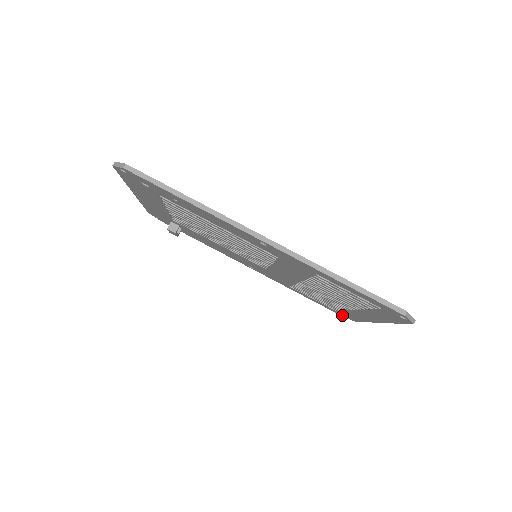
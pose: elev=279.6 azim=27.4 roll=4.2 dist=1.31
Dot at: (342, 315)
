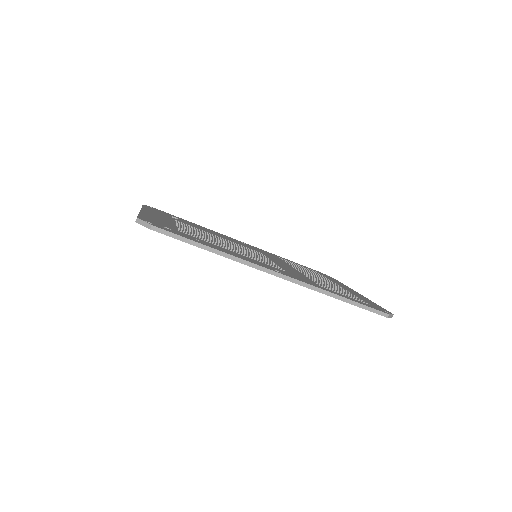
Dot at: occluded
